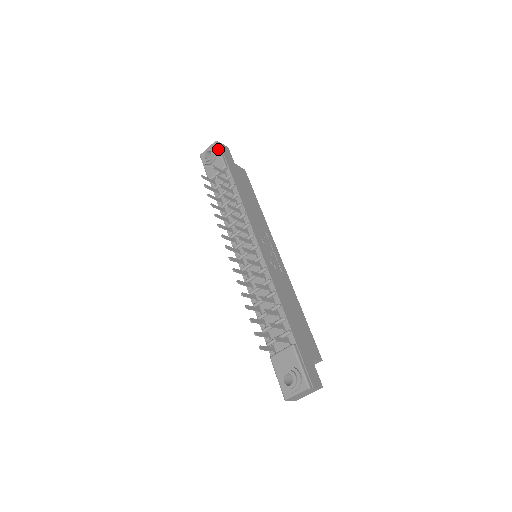
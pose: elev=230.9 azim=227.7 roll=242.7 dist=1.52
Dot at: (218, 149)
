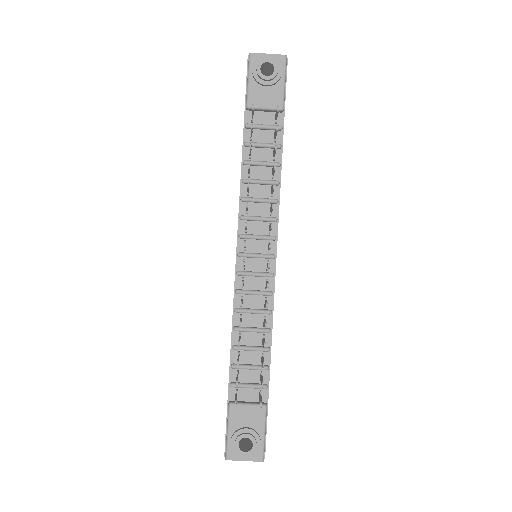
Dot at: (285, 72)
